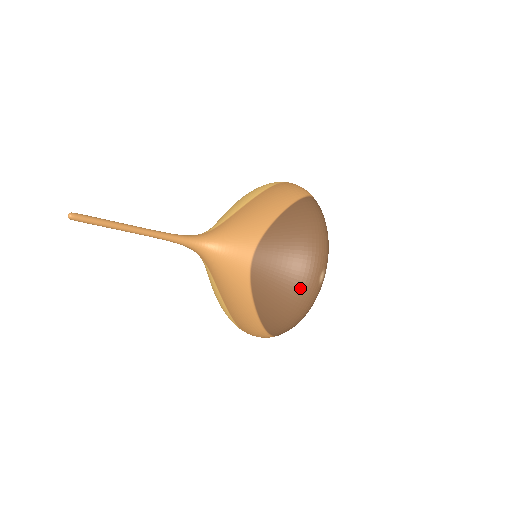
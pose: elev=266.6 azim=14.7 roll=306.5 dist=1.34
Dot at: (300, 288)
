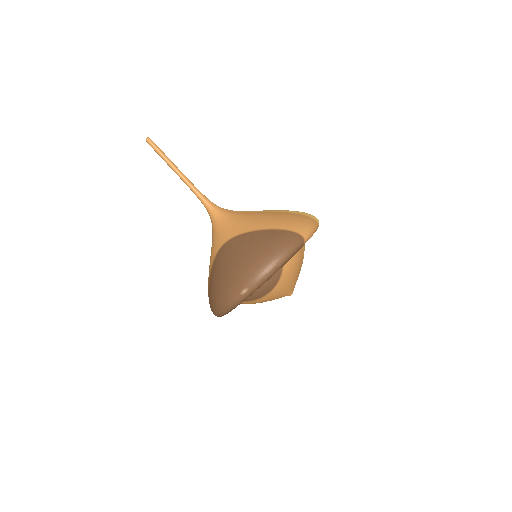
Dot at: (227, 286)
